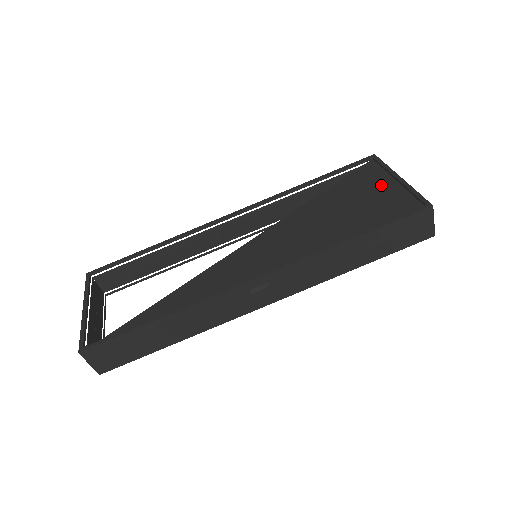
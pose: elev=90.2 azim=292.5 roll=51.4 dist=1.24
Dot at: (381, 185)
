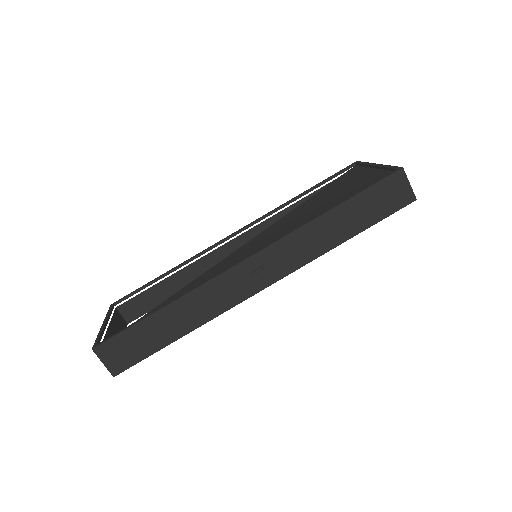
Dot at: (361, 175)
